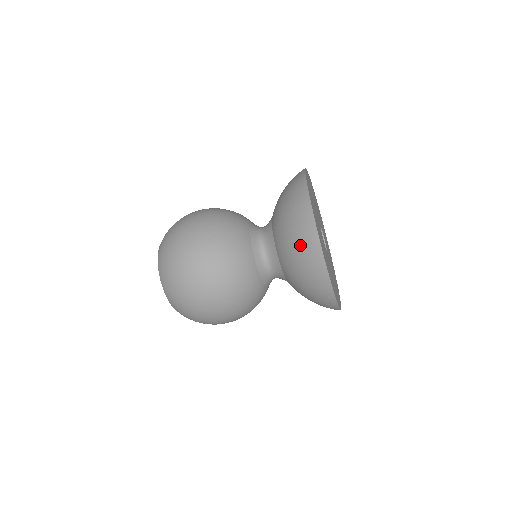
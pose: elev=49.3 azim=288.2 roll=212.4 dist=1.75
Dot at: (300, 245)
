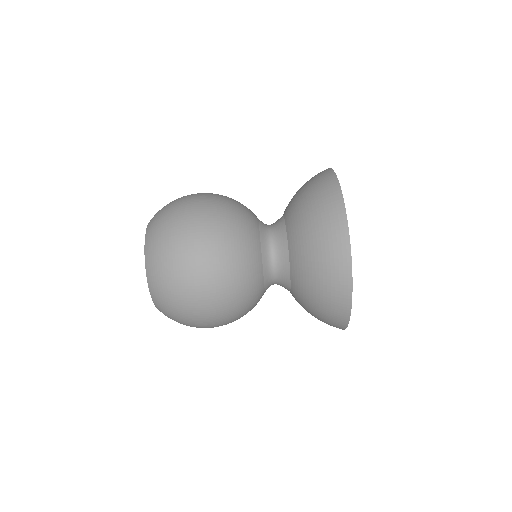
Dot at: (321, 217)
